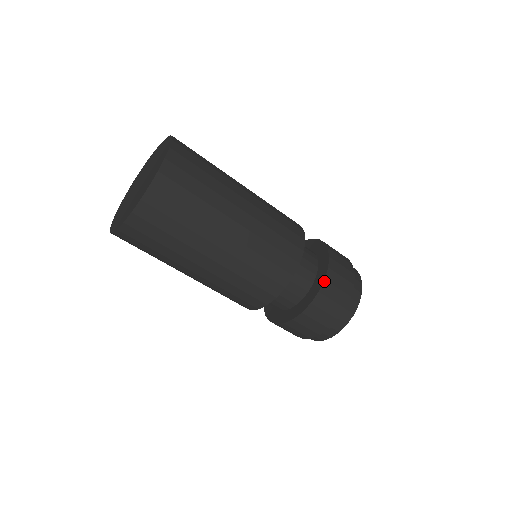
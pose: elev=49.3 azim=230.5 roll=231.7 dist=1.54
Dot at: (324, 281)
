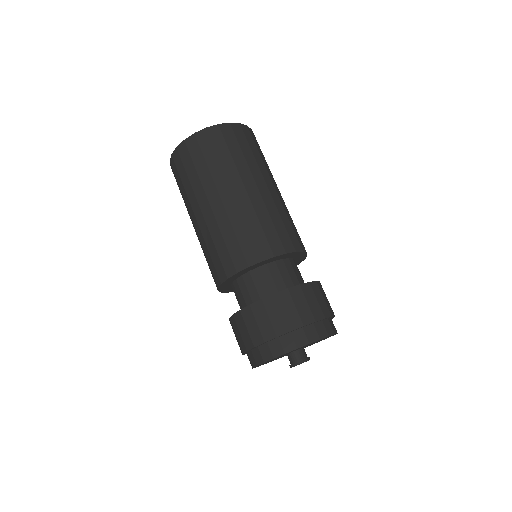
Dot at: (319, 282)
